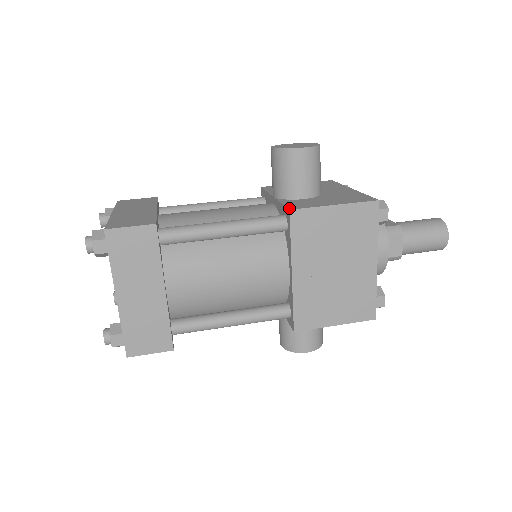
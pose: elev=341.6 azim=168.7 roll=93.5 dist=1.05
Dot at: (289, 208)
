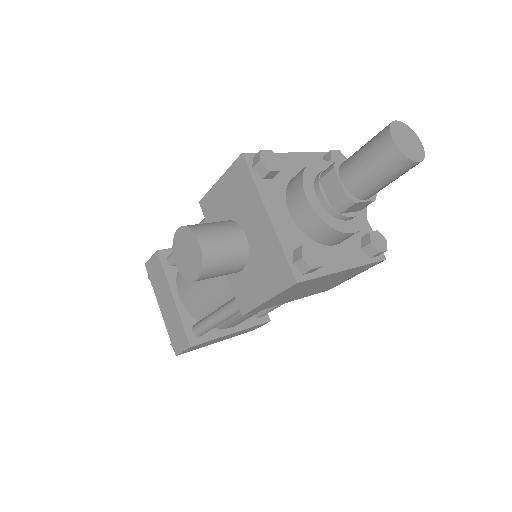
Dot at: (241, 311)
